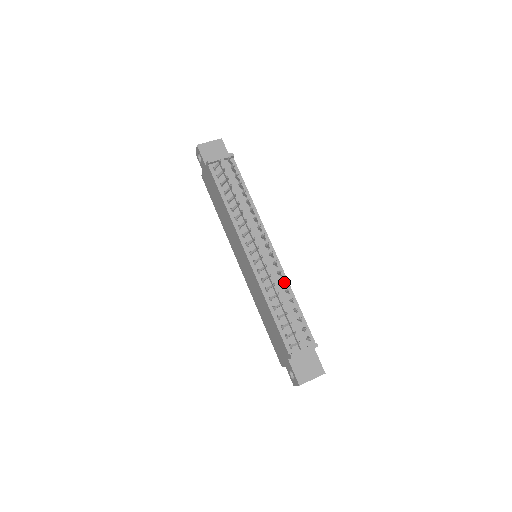
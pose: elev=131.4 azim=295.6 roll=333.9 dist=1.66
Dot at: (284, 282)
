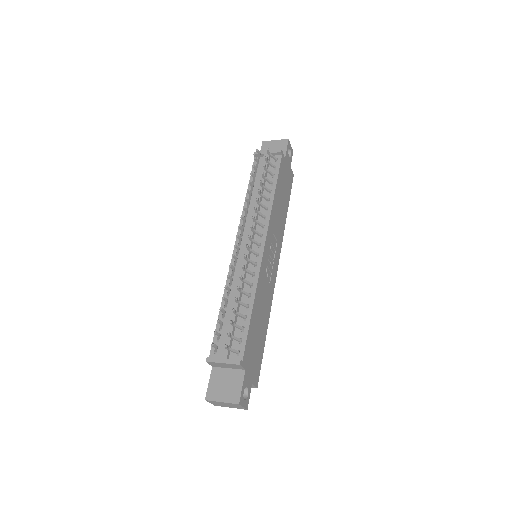
Dot at: (249, 283)
